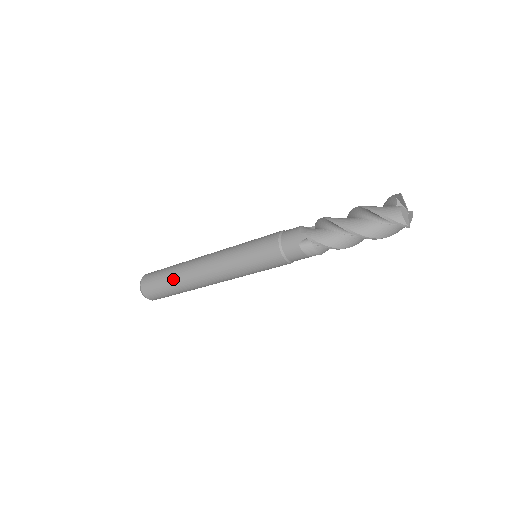
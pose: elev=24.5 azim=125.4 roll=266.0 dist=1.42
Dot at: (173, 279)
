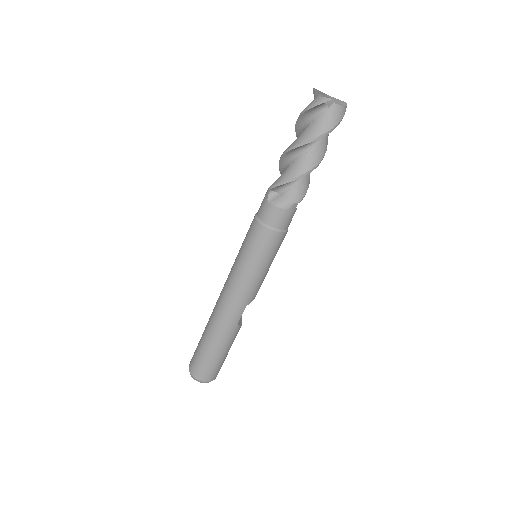
Dot at: (205, 335)
